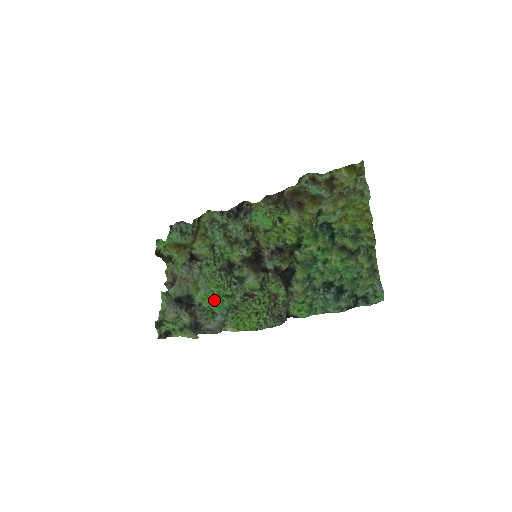
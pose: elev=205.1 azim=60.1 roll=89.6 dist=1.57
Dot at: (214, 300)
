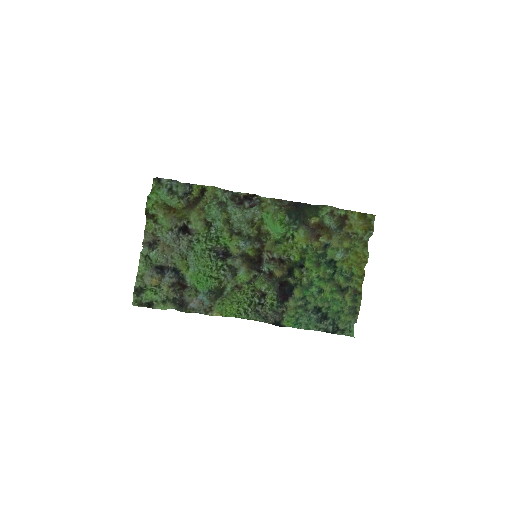
Dot at: (198, 278)
